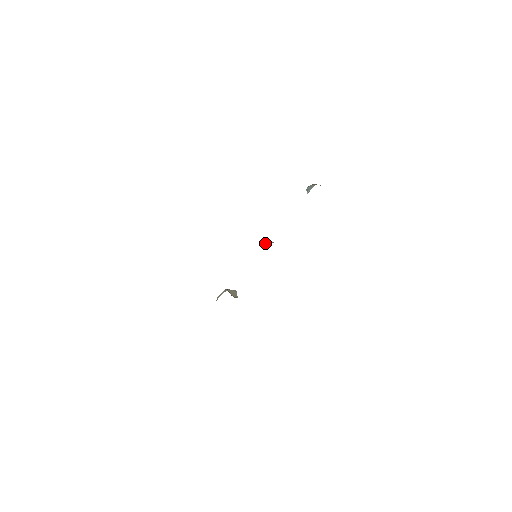
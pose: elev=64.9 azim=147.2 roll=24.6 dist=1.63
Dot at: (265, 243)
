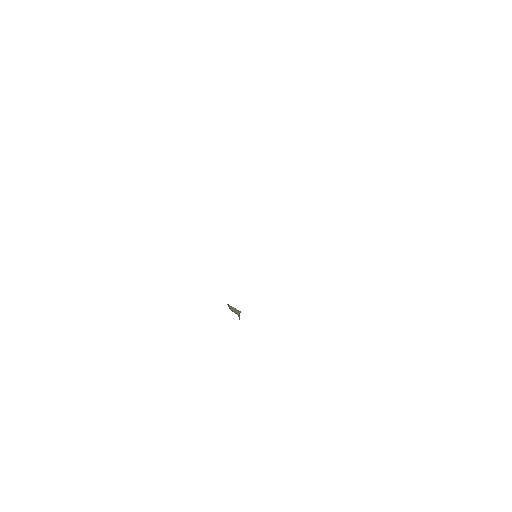
Dot at: occluded
